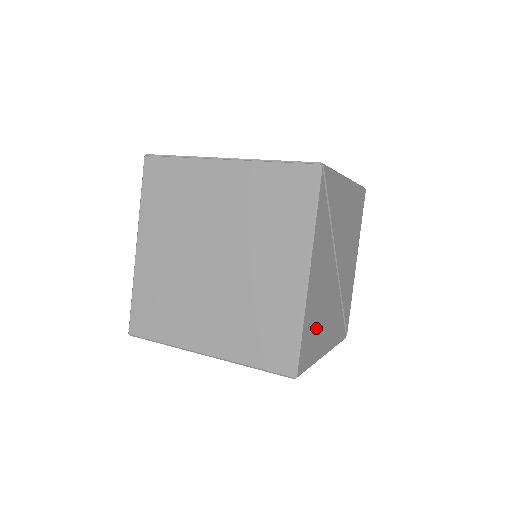
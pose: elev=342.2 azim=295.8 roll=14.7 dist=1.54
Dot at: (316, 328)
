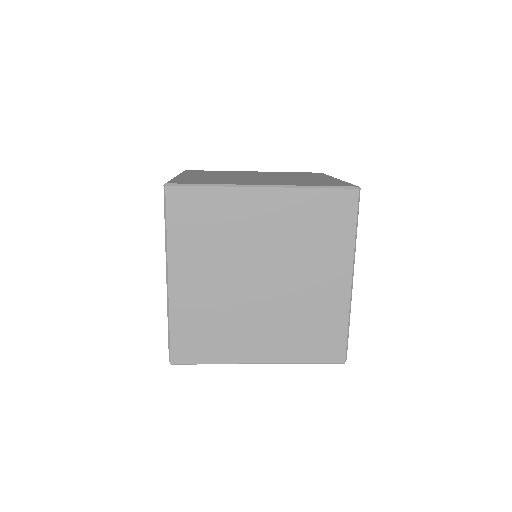
Dot at: occluded
